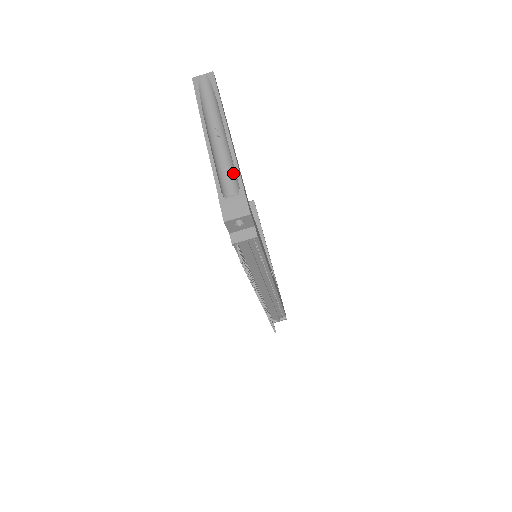
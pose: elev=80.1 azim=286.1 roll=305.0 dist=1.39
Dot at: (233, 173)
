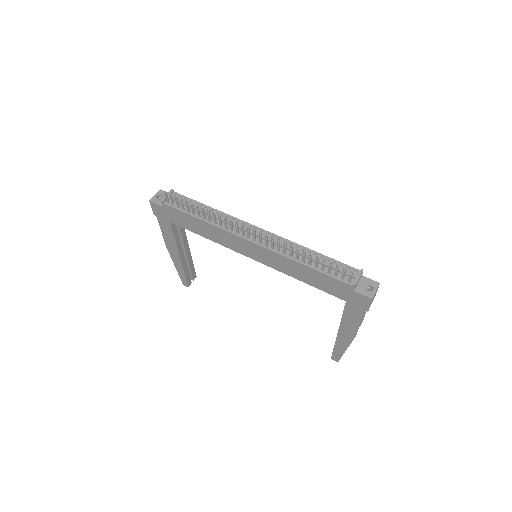
Dot at: occluded
